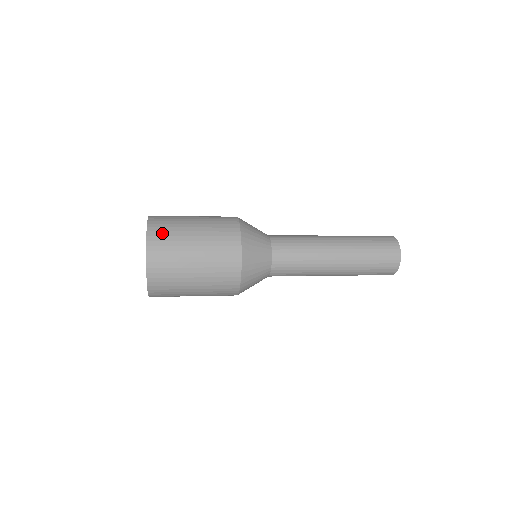
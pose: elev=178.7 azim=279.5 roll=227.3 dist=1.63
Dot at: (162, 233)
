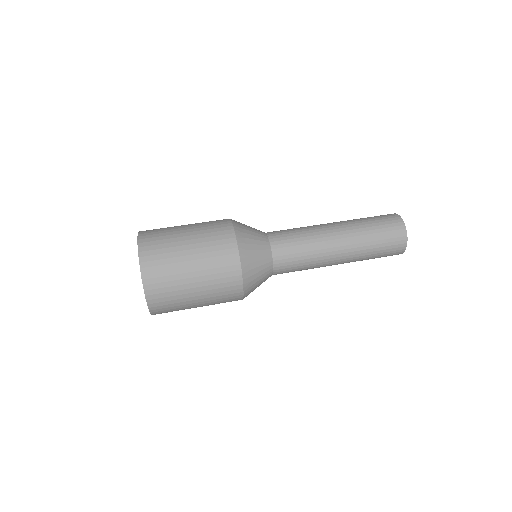
Dot at: (154, 252)
